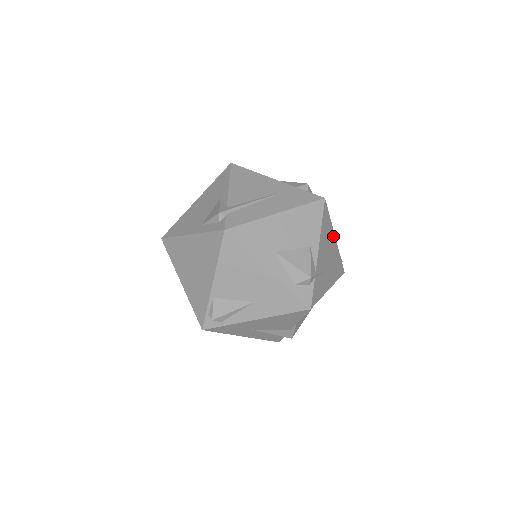
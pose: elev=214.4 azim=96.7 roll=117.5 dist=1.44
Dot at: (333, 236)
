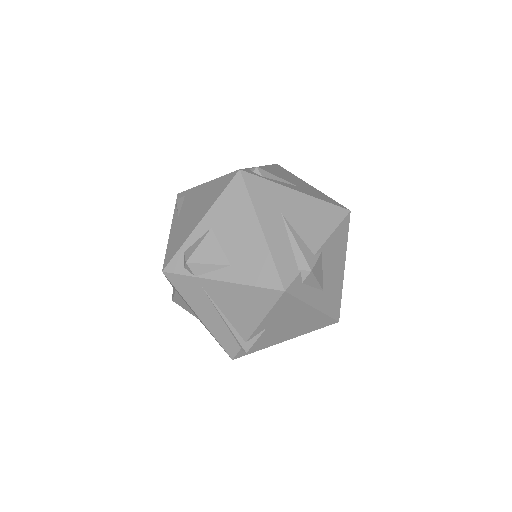
Dot at: occluded
